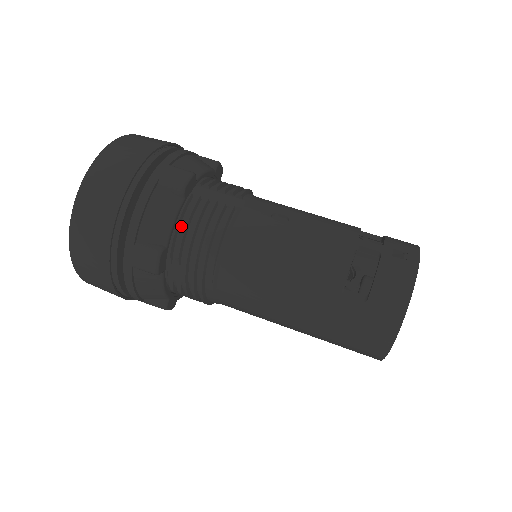
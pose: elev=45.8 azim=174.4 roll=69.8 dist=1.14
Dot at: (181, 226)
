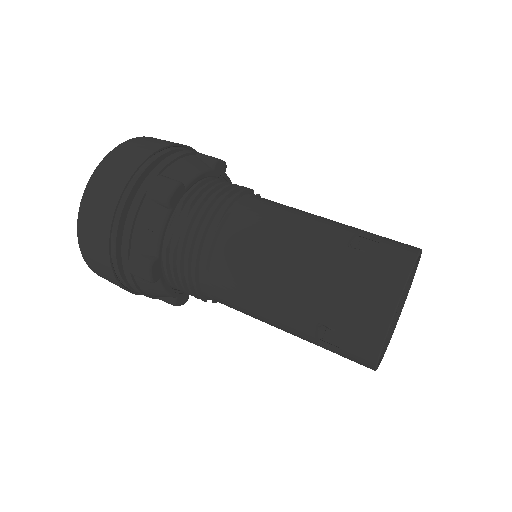
Dot at: occluded
